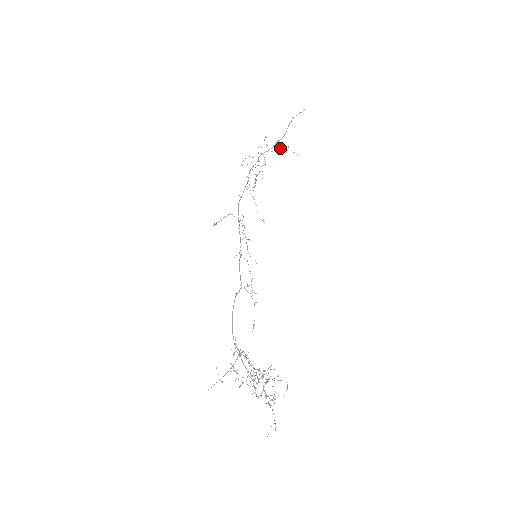
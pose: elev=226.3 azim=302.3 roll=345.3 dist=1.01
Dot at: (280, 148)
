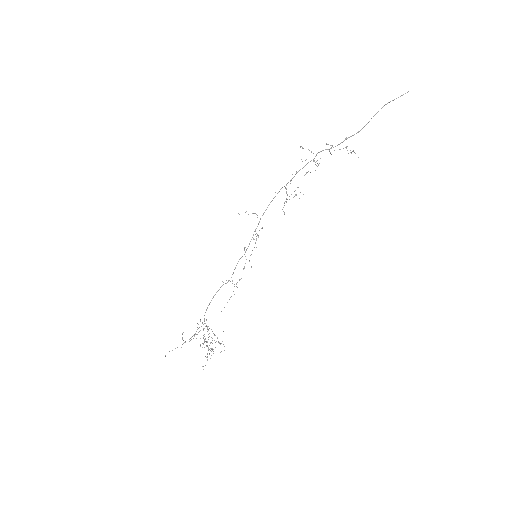
Dot at: (345, 147)
